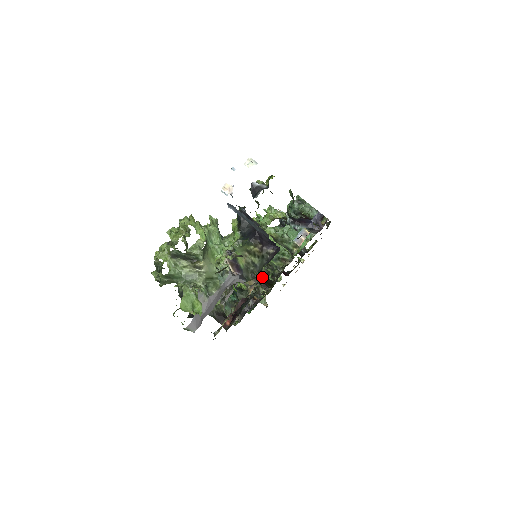
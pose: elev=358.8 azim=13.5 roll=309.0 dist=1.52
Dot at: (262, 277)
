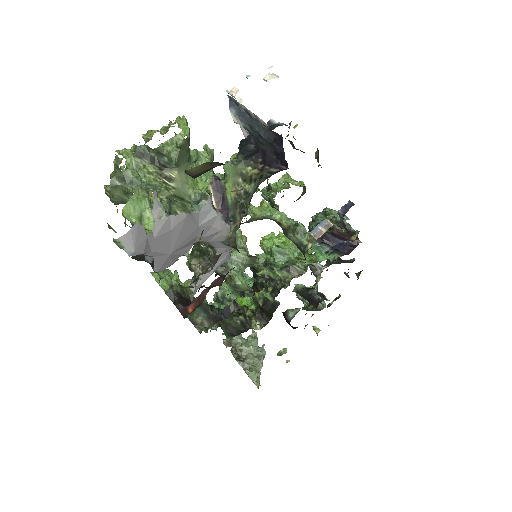
Dot at: (259, 302)
